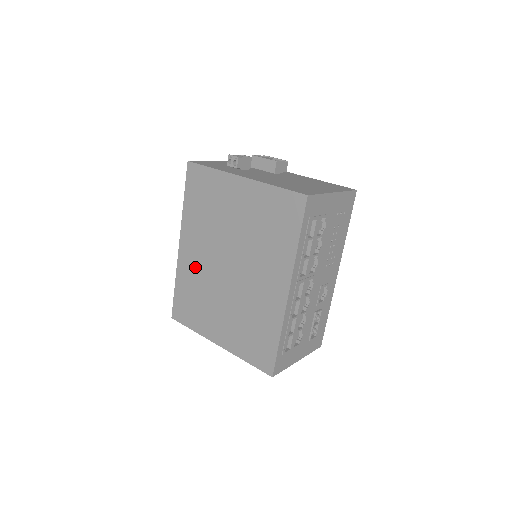
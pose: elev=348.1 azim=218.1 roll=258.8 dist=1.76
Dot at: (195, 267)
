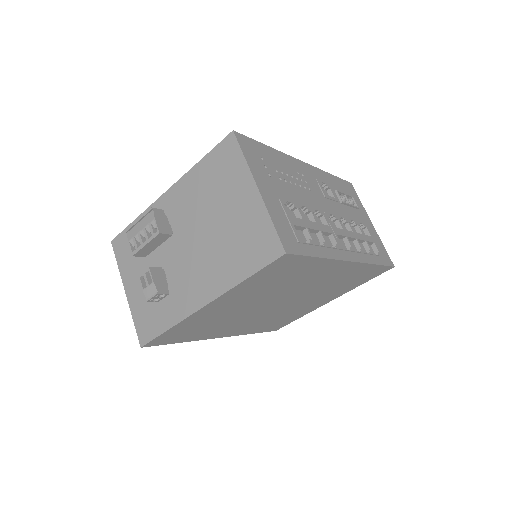
Dot at: (253, 325)
